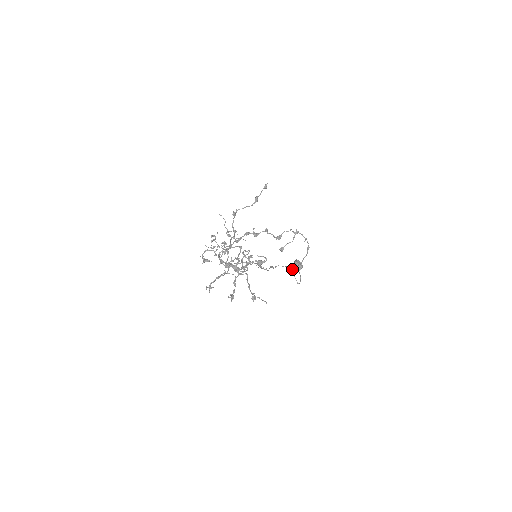
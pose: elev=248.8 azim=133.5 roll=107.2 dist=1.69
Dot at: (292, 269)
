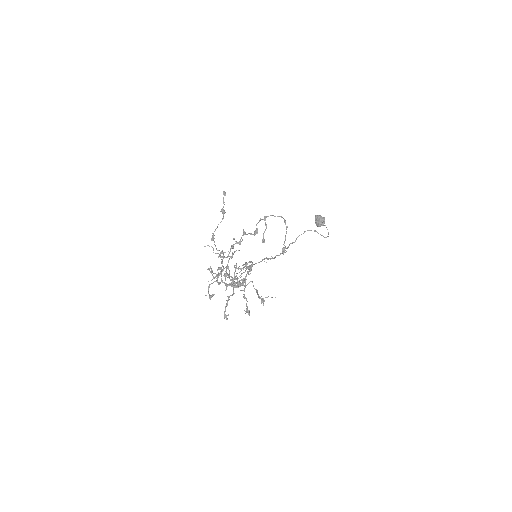
Dot at: occluded
